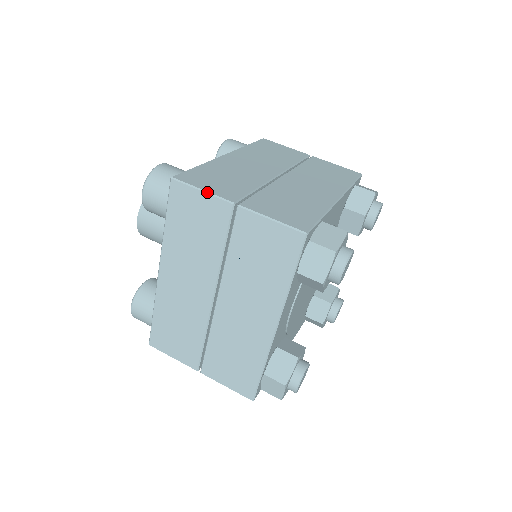
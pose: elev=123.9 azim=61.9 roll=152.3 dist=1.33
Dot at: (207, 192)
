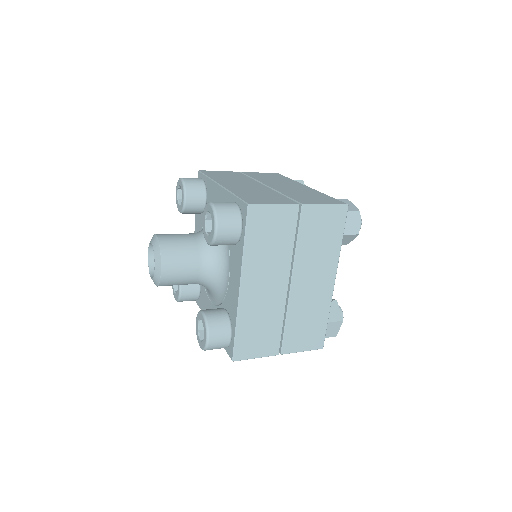
Dot at: (279, 204)
